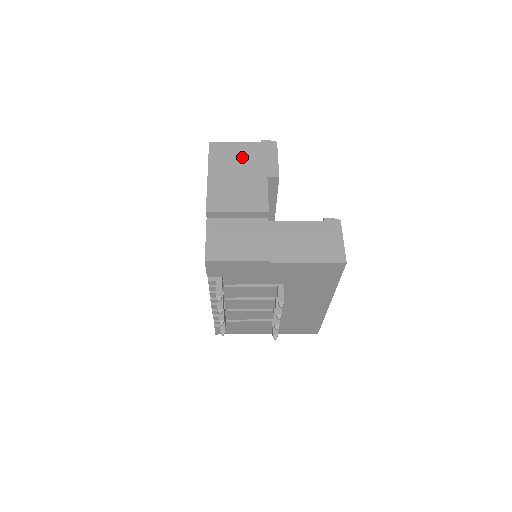
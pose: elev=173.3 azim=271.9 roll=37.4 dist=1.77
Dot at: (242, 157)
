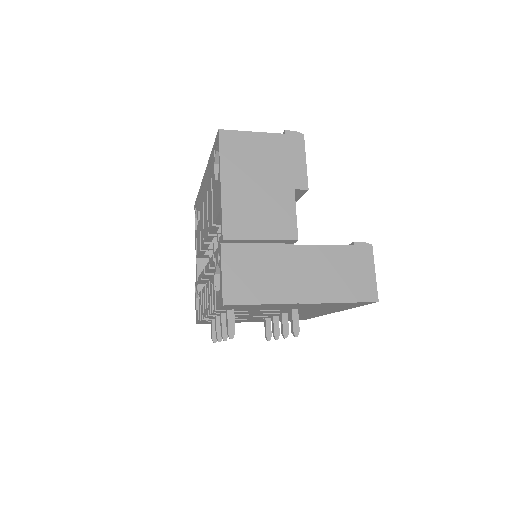
Dot at: (262, 156)
